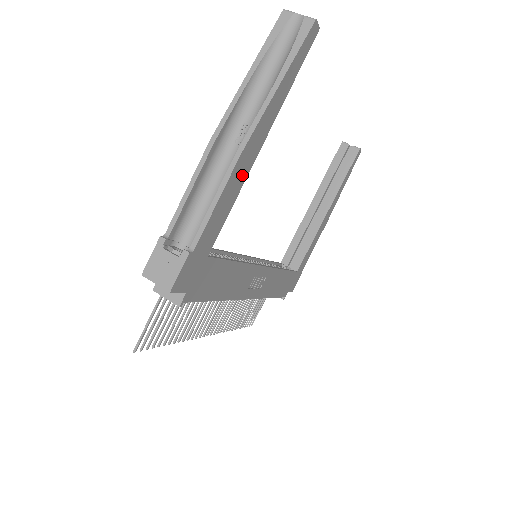
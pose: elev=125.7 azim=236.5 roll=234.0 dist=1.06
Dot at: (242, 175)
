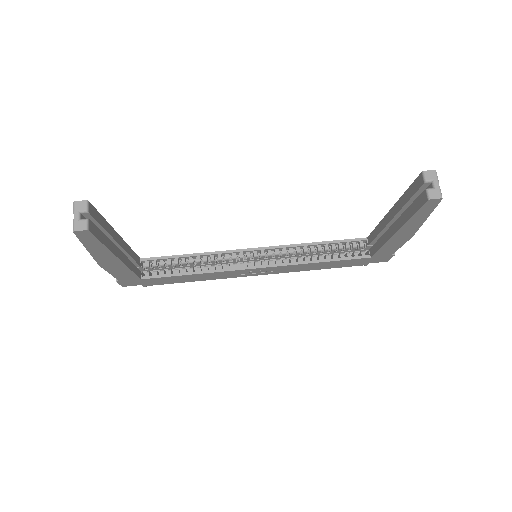
Dot at: (119, 266)
